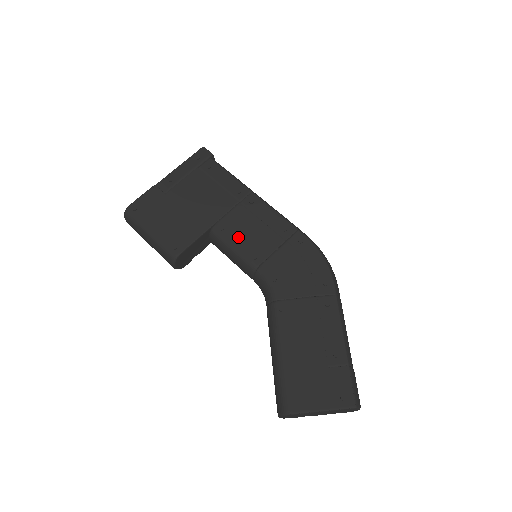
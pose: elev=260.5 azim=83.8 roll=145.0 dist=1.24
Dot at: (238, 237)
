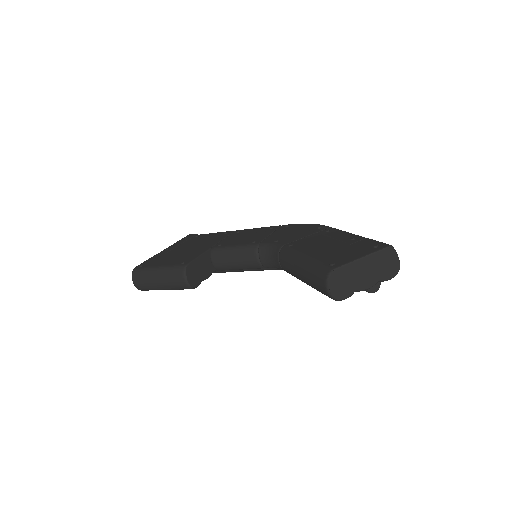
Dot at: (235, 243)
